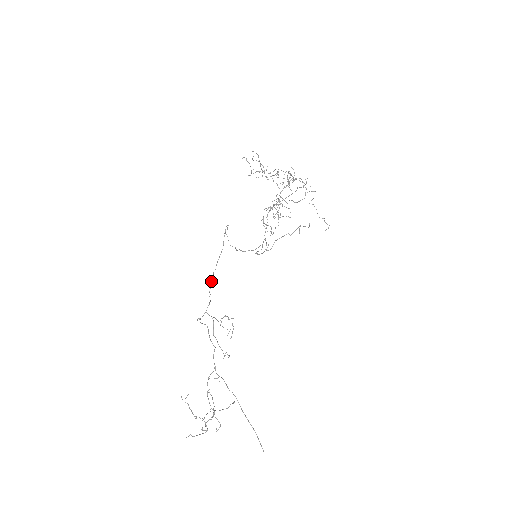
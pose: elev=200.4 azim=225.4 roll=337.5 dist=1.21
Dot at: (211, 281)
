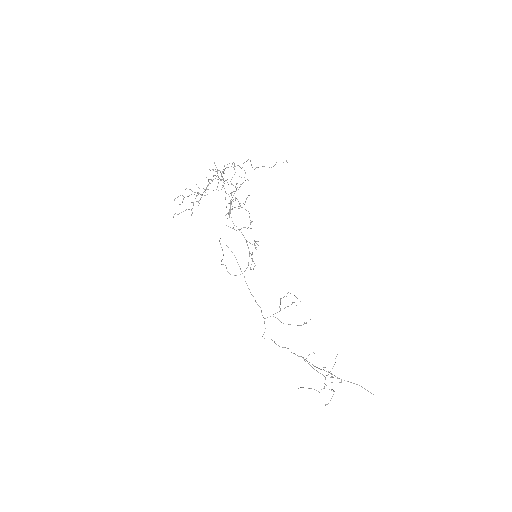
Dot at: occluded
